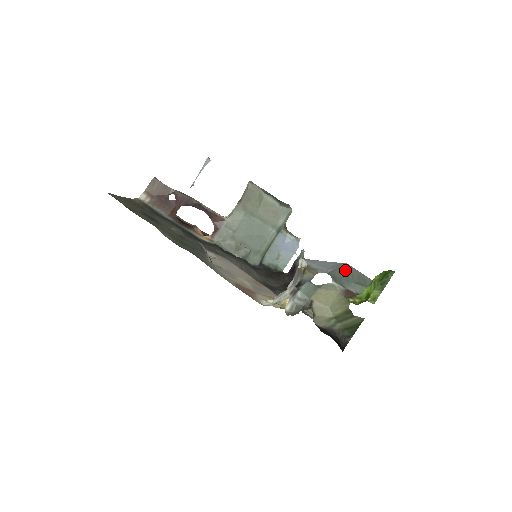
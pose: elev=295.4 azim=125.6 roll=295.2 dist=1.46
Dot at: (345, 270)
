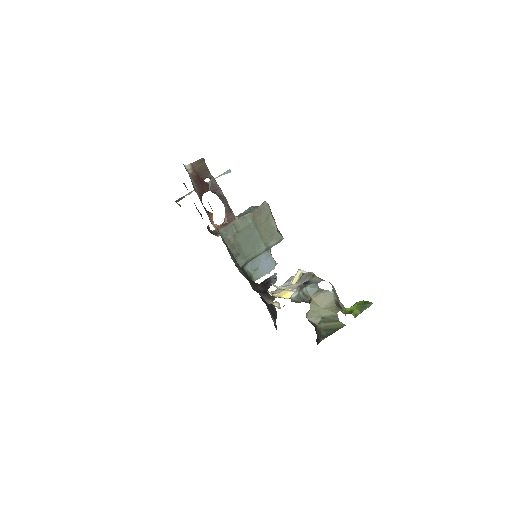
Dot at: occluded
